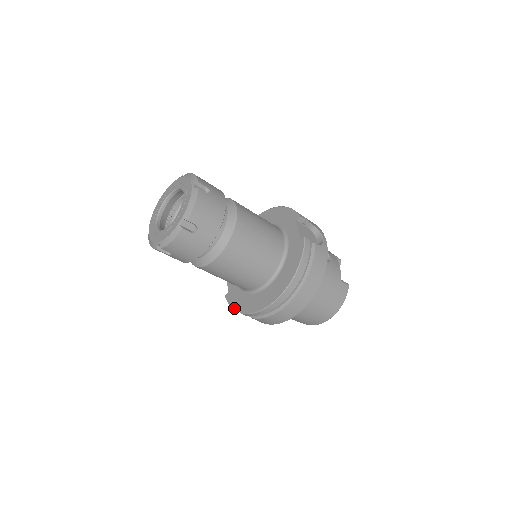
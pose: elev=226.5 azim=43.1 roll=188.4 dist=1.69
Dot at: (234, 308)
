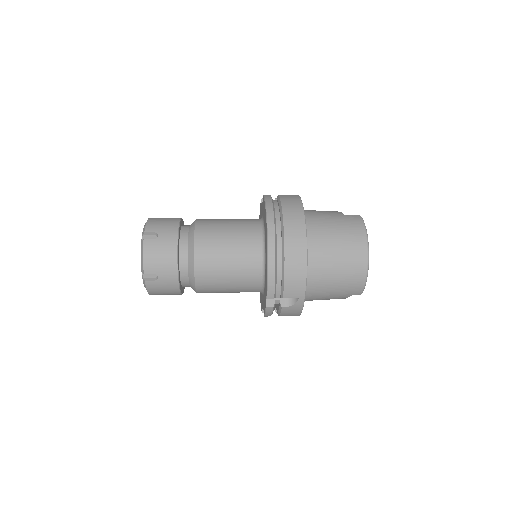
Dot at: (265, 306)
